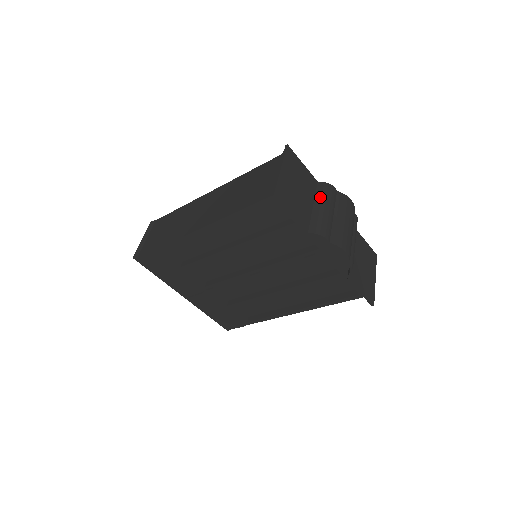
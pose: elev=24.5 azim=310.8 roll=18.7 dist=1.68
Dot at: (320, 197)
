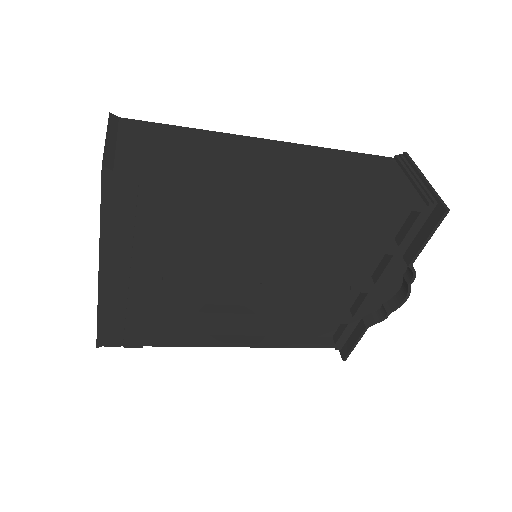
Dot at: occluded
